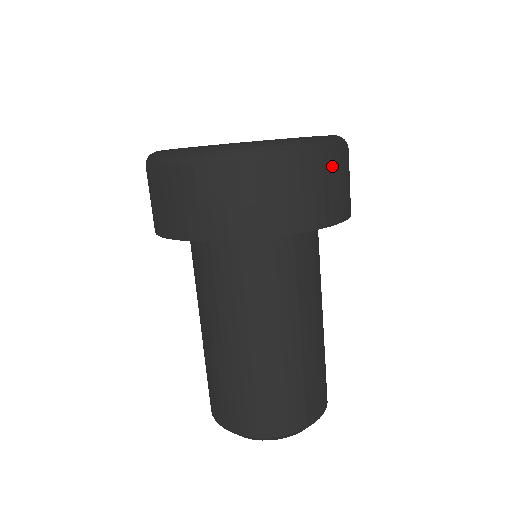
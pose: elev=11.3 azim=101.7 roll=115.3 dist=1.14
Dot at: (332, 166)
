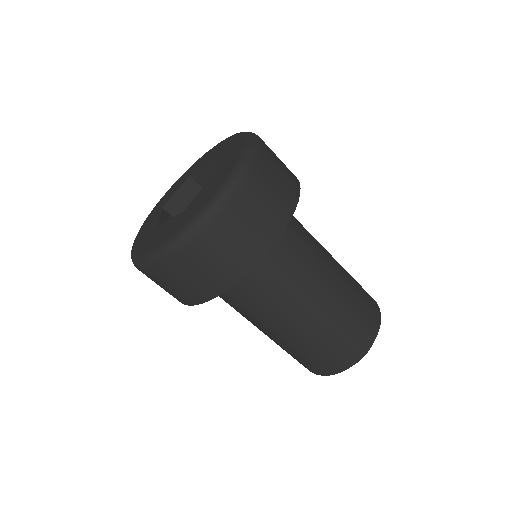
Dot at: (236, 214)
